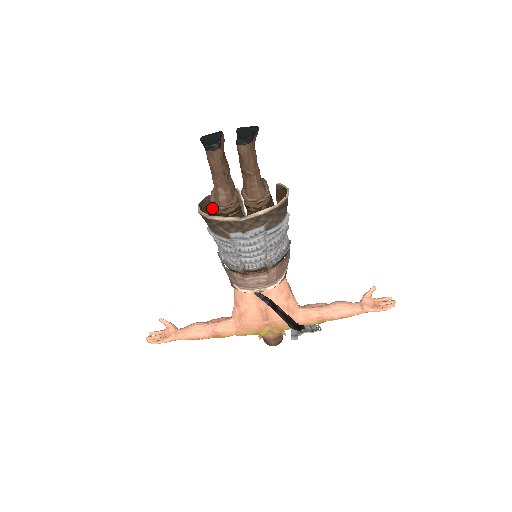
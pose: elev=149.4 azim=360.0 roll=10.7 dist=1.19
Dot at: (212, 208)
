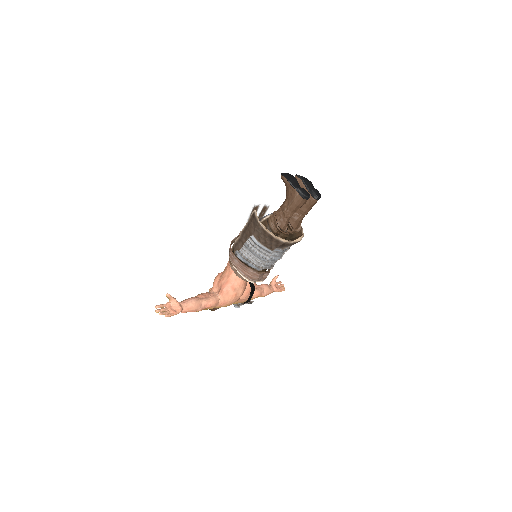
Dot at: (252, 220)
